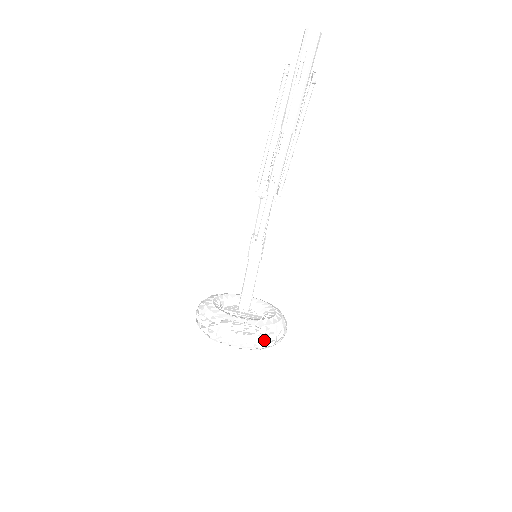
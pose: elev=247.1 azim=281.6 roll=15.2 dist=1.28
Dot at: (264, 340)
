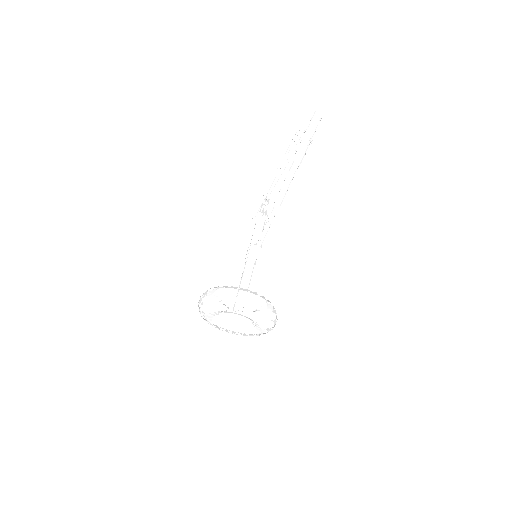
Dot at: (271, 309)
